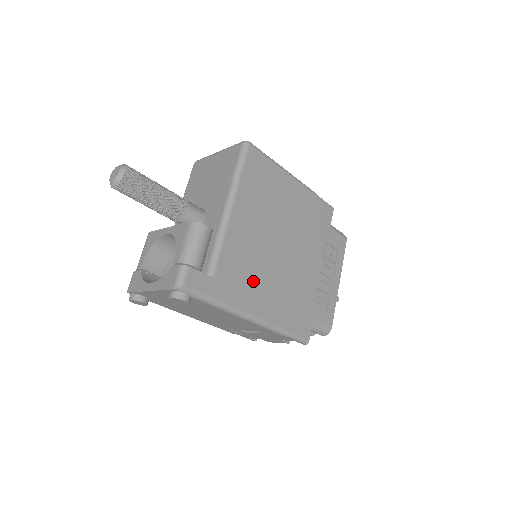
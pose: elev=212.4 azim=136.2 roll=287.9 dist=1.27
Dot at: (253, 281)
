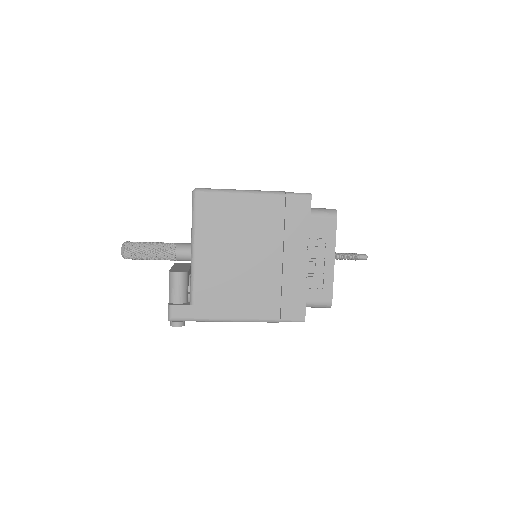
Dot at: (230, 295)
